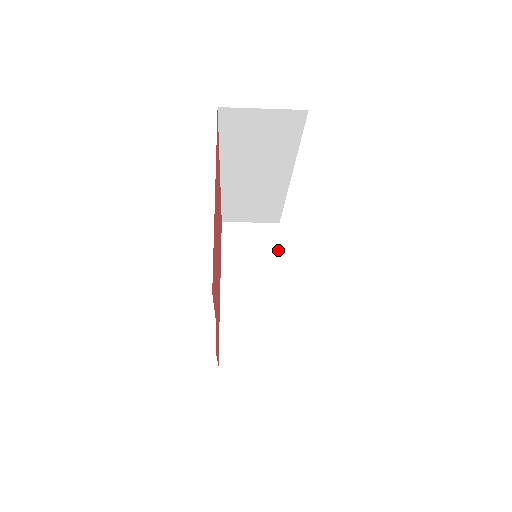
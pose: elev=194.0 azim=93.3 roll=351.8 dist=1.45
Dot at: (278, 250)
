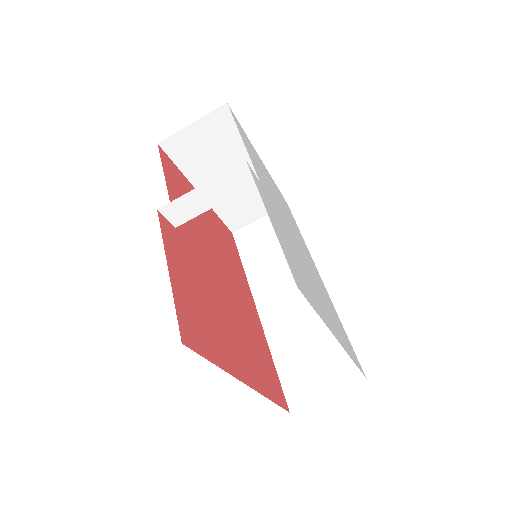
Dot at: occluded
